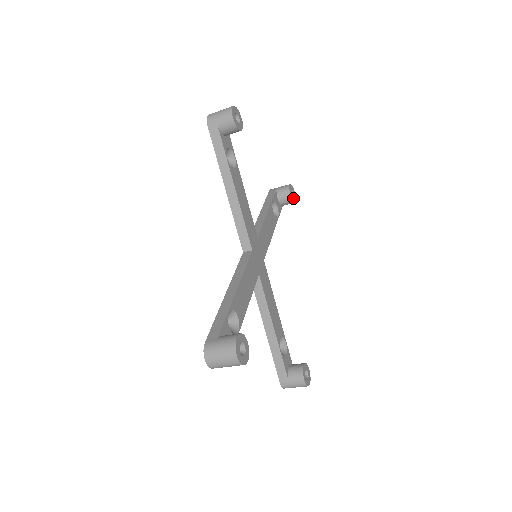
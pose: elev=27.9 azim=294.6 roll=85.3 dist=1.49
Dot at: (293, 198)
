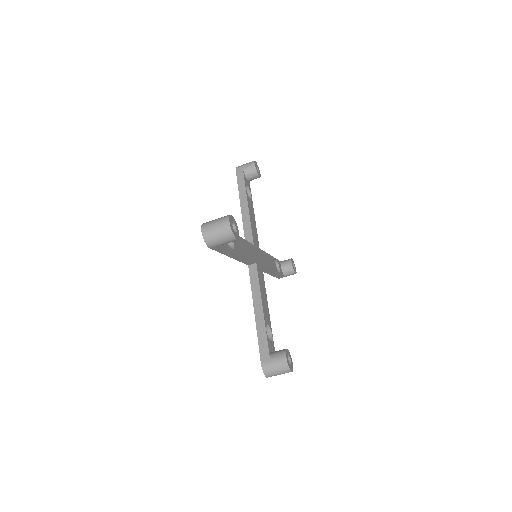
Dot at: (294, 269)
